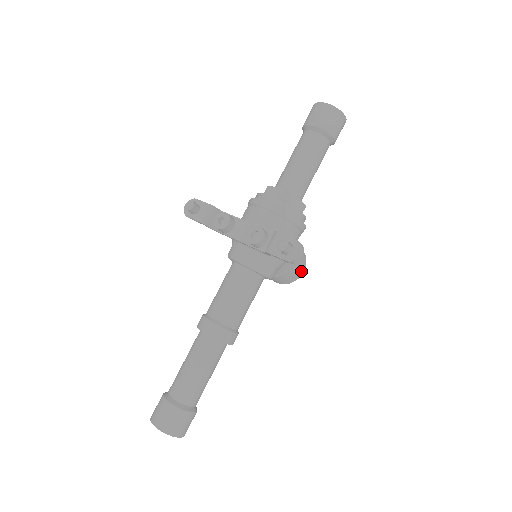
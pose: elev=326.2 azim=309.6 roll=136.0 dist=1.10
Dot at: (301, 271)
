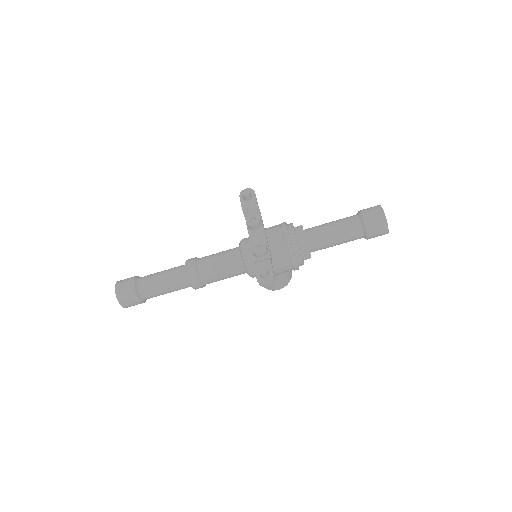
Dot at: (277, 288)
